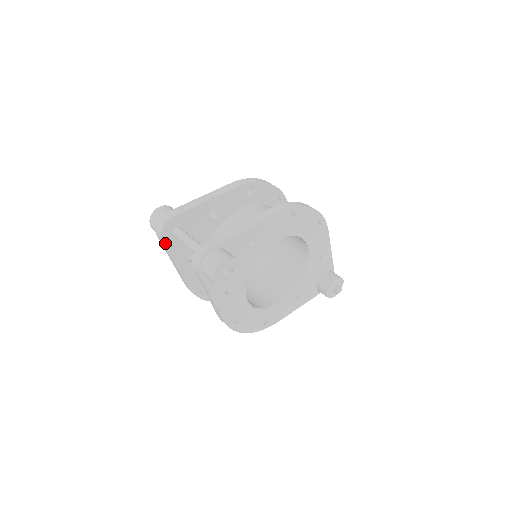
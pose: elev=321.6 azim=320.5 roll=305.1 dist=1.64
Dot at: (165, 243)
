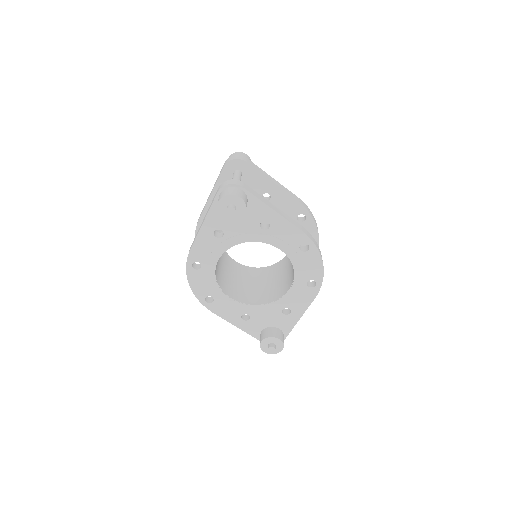
Dot at: (223, 170)
